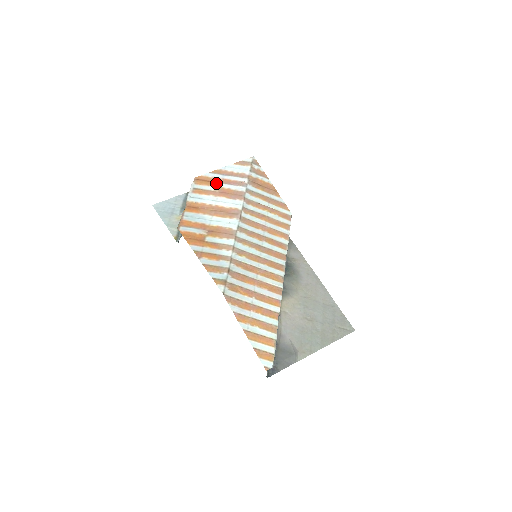
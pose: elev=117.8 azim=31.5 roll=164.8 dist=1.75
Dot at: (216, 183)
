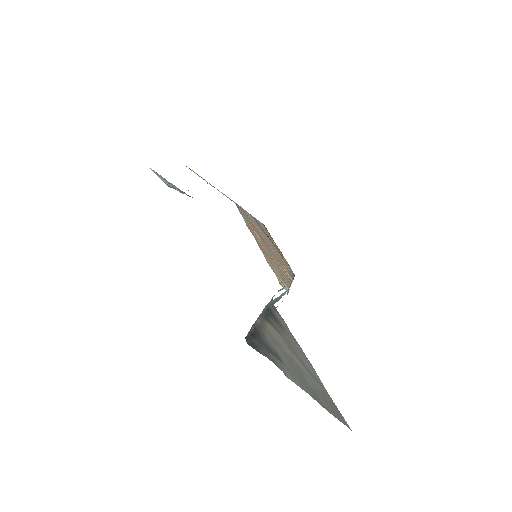
Dot at: occluded
